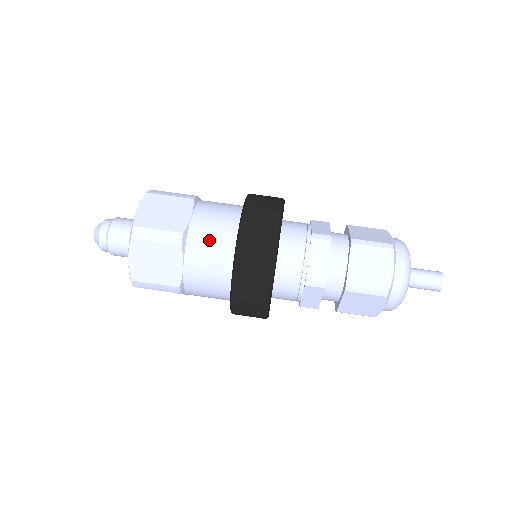
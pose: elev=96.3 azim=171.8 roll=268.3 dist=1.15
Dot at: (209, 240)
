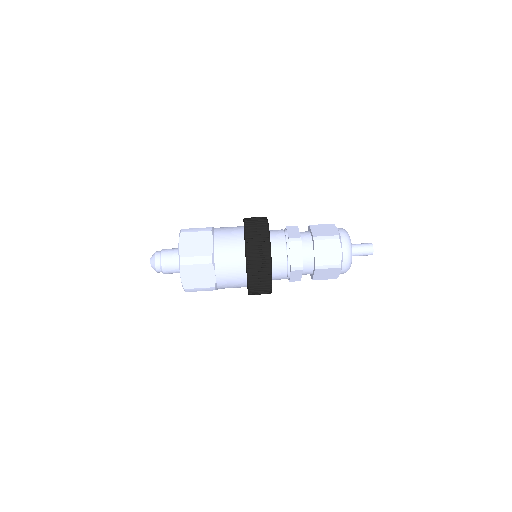
Dot at: (228, 256)
